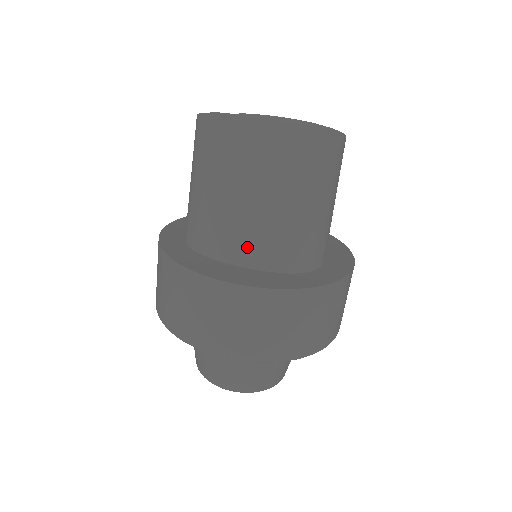
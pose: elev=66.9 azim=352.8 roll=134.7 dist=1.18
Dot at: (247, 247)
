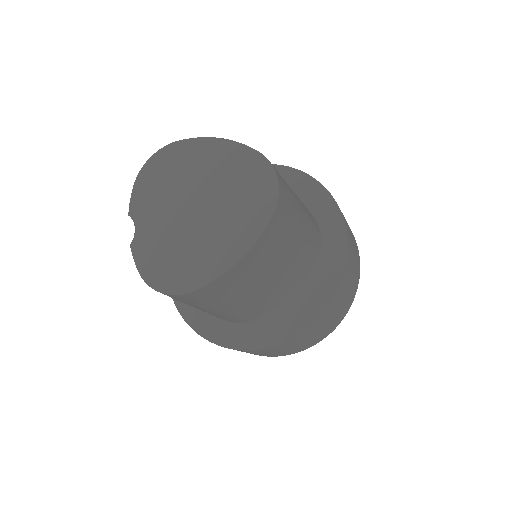
Dot at: (287, 289)
